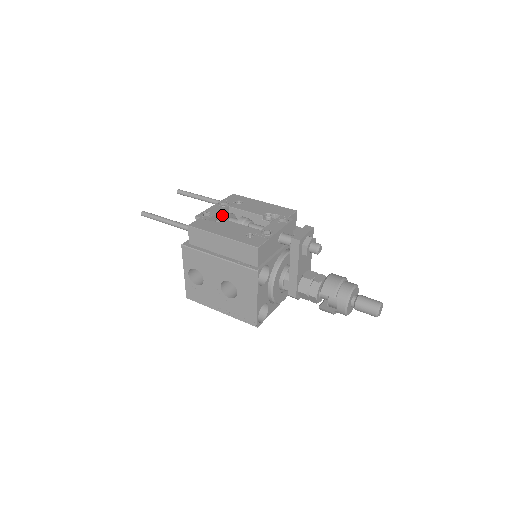
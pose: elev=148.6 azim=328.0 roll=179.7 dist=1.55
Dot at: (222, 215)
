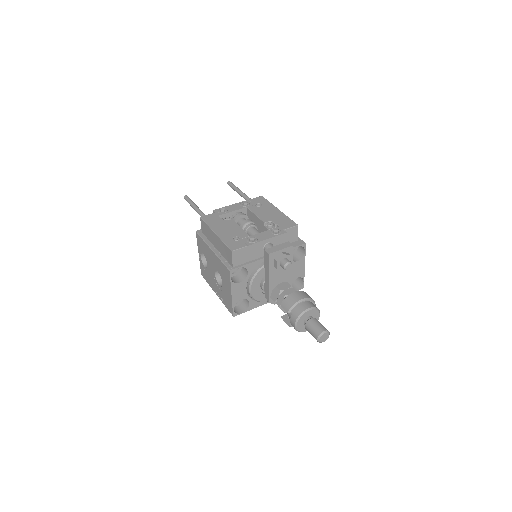
Dot at: (236, 214)
